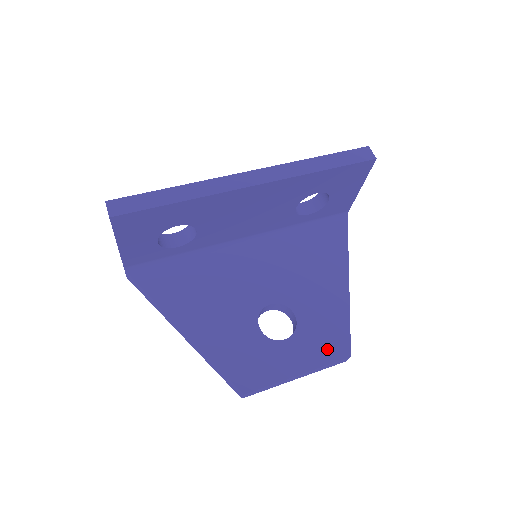
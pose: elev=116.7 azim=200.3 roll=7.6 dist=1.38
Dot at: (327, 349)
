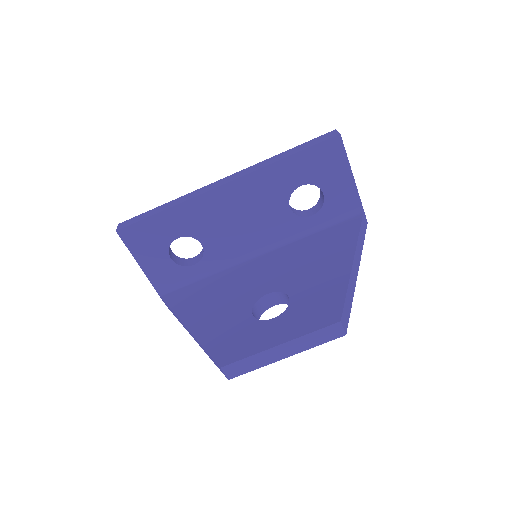
Dot at: (315, 319)
